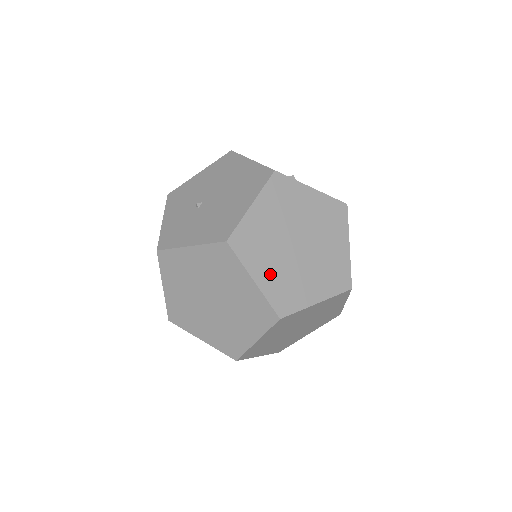
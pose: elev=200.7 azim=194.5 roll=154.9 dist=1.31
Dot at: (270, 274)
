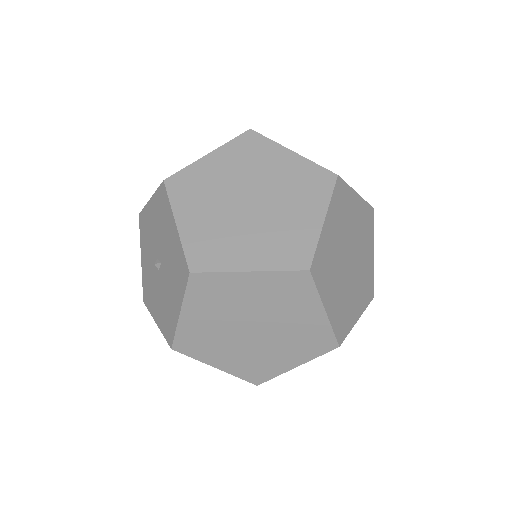
Dot at: (331, 238)
